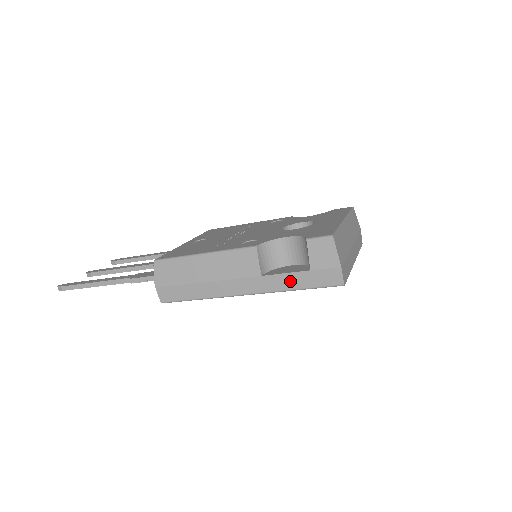
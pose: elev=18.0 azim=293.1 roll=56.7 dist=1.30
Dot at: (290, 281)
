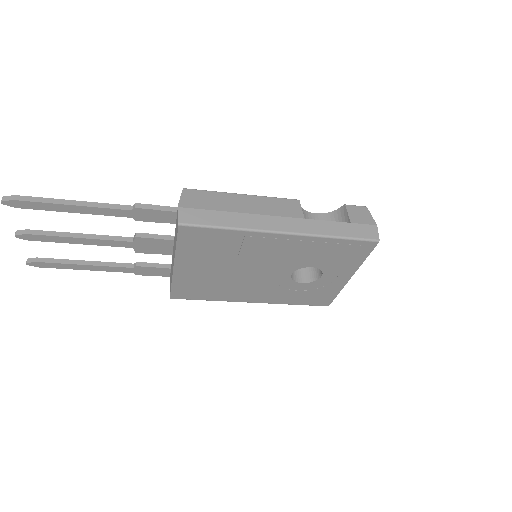
Dot at: (332, 228)
